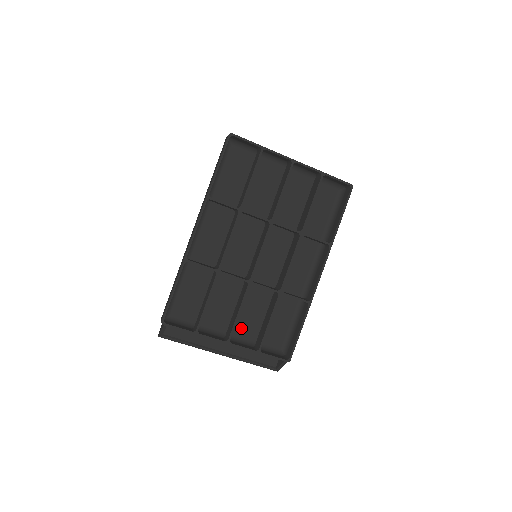
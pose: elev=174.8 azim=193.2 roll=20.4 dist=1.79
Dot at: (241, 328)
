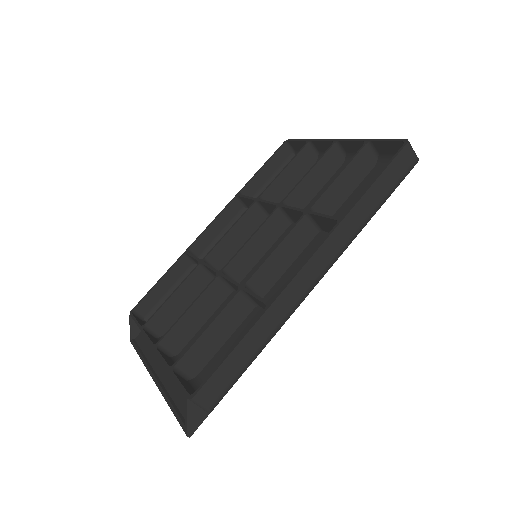
Dot at: occluded
